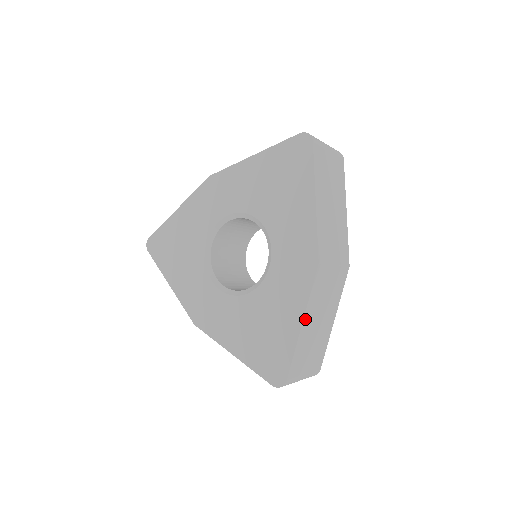
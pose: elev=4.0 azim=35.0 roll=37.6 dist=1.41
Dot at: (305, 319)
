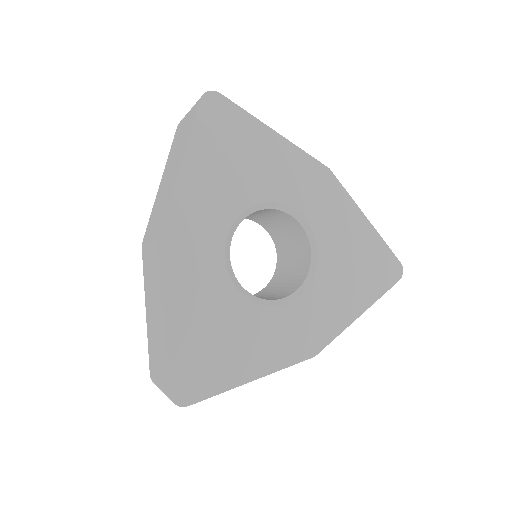
Dot at: (258, 377)
